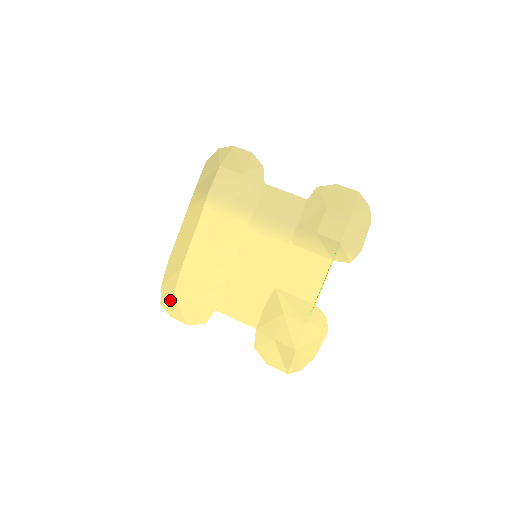
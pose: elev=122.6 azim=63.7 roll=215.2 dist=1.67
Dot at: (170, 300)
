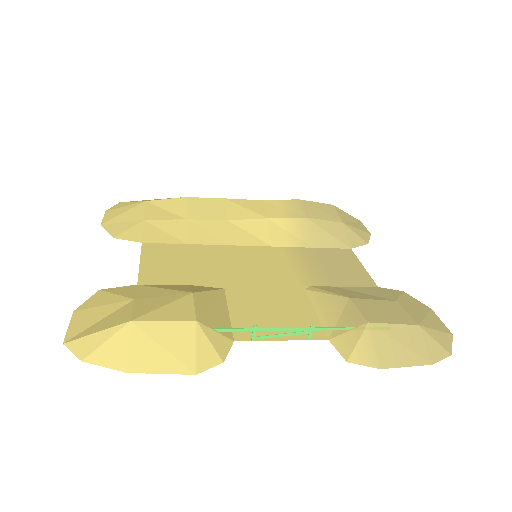
Dot at: (132, 203)
